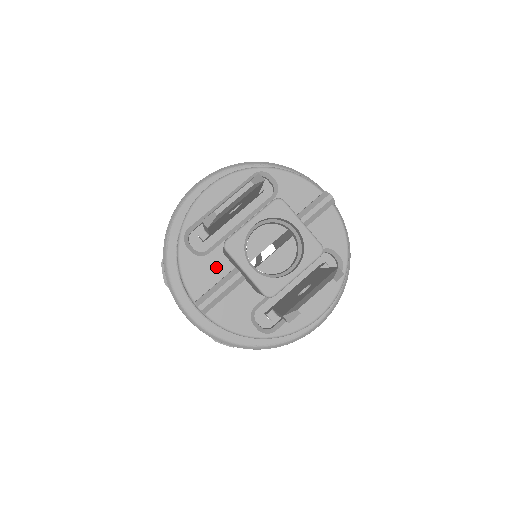
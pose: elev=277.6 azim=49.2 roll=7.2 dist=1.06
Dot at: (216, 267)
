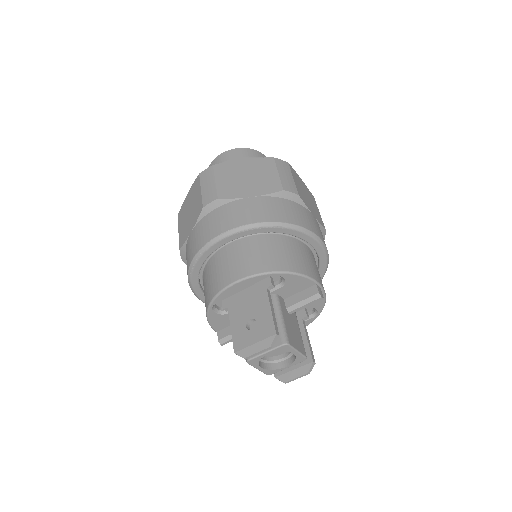
Dot at: occluded
